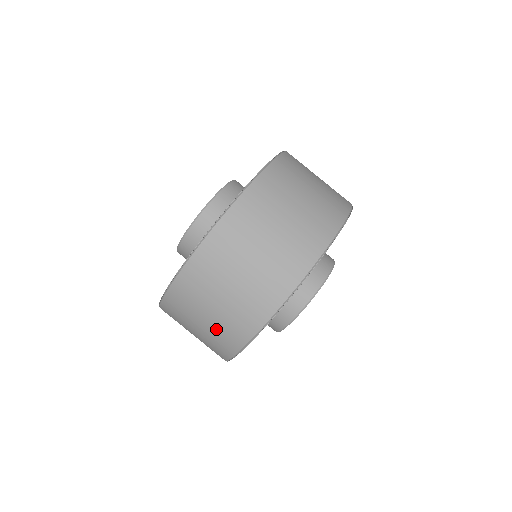
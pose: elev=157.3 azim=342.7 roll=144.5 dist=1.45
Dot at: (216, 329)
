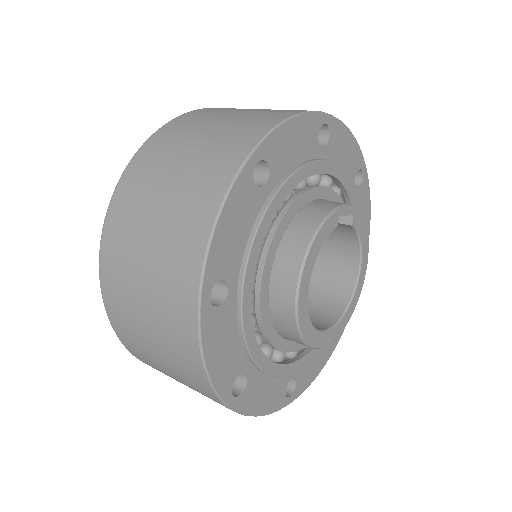
Dot at: (163, 332)
